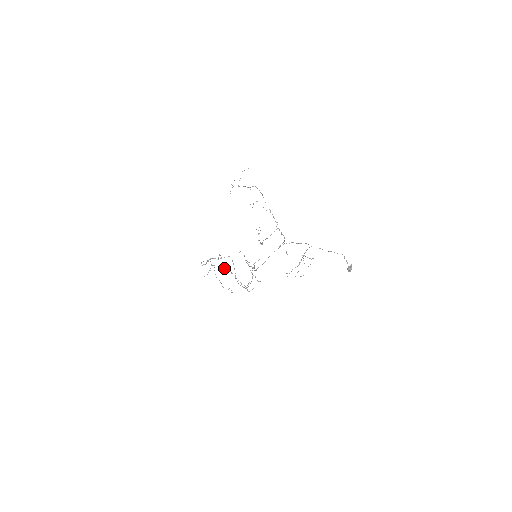
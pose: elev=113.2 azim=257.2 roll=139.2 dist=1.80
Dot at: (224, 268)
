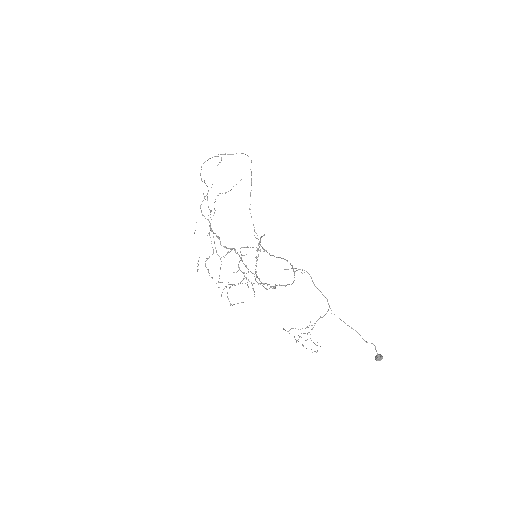
Dot at: (207, 259)
